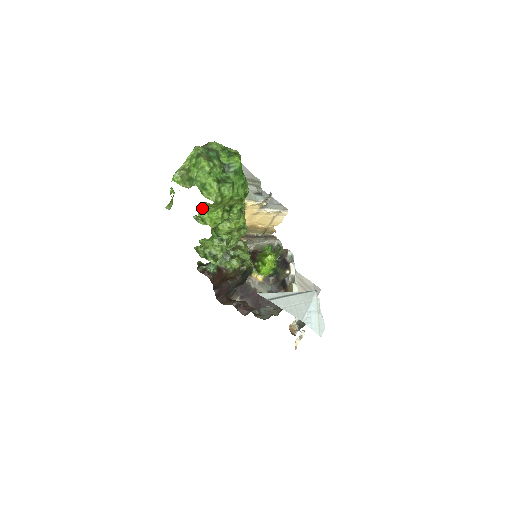
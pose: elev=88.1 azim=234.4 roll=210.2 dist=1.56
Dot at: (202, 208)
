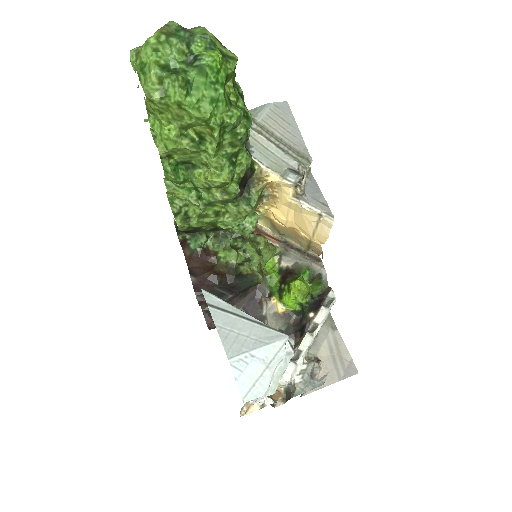
Dot at: (154, 116)
